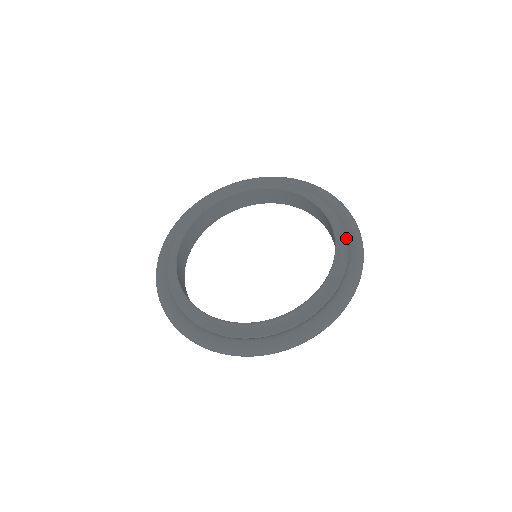
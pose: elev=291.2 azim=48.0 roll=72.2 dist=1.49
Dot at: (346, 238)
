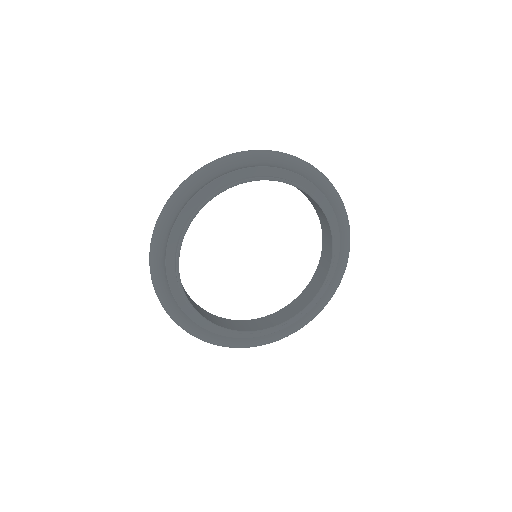
Dot at: (321, 193)
